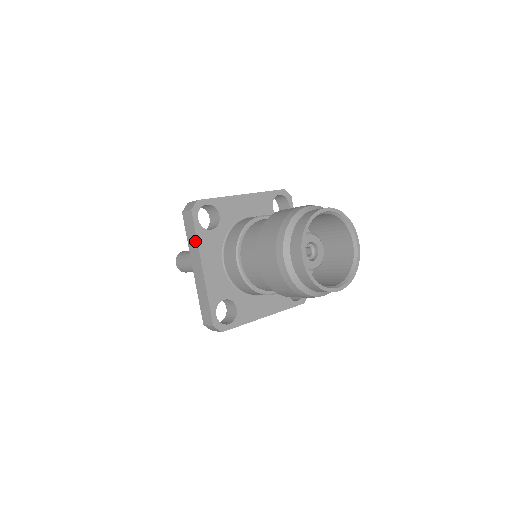
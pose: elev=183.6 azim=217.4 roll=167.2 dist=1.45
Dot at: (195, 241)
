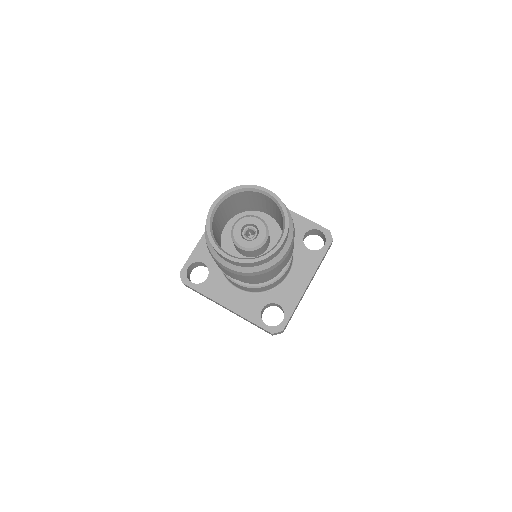
Dot at: occluded
